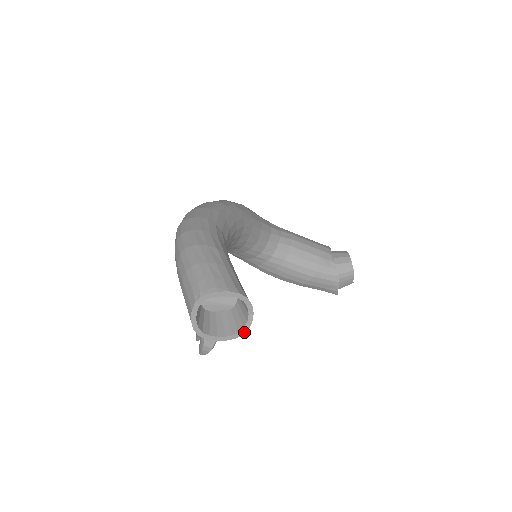
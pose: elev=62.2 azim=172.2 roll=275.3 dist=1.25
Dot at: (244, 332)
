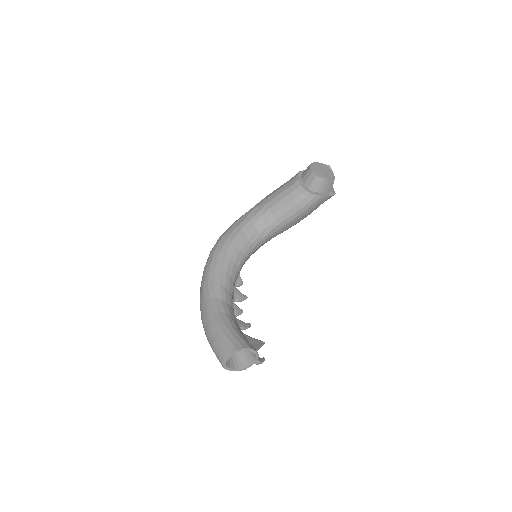
Dot at: (257, 354)
